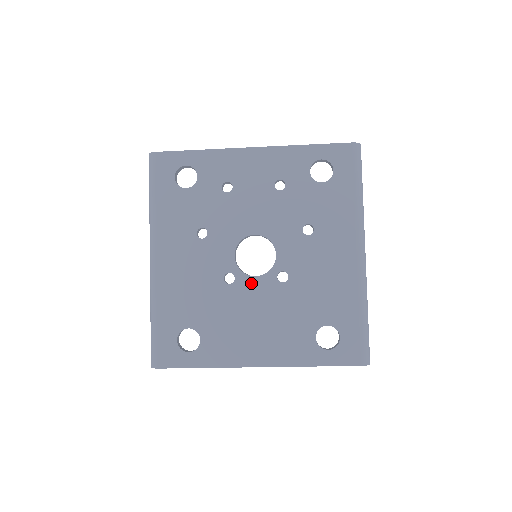
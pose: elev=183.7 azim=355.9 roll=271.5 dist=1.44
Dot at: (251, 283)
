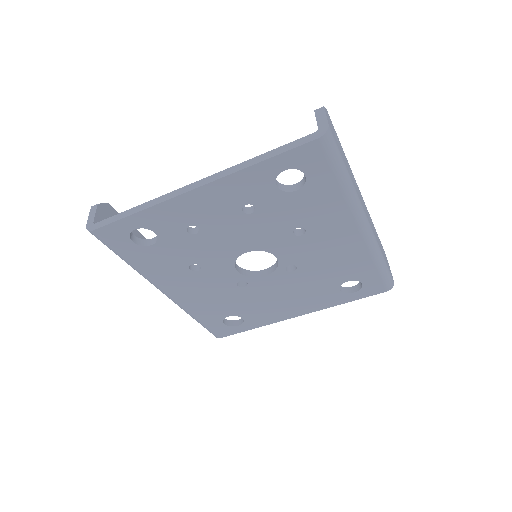
Dot at: (264, 281)
